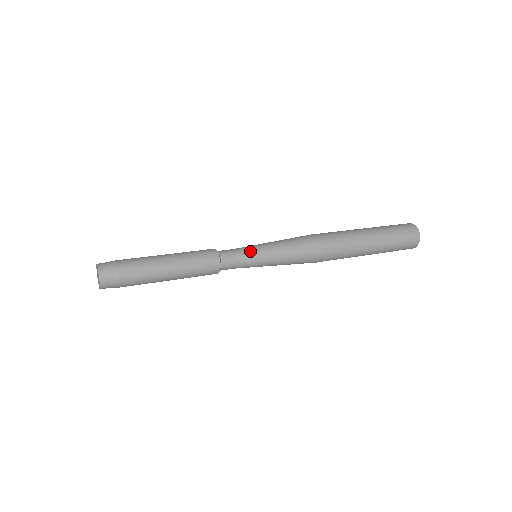
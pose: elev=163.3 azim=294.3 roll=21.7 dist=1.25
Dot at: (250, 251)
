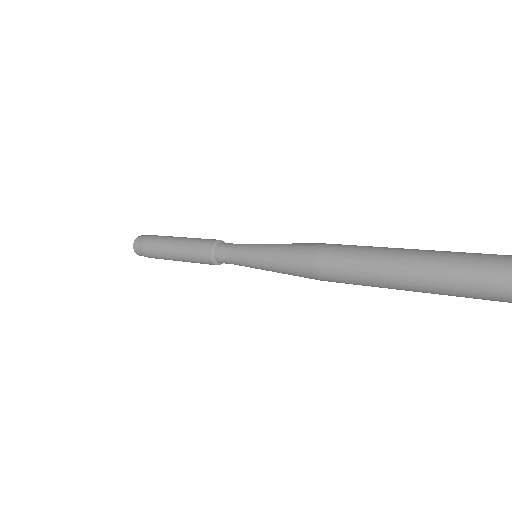
Dot at: (240, 258)
